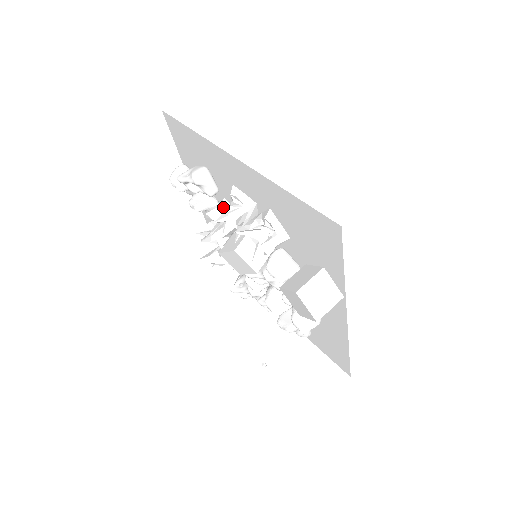
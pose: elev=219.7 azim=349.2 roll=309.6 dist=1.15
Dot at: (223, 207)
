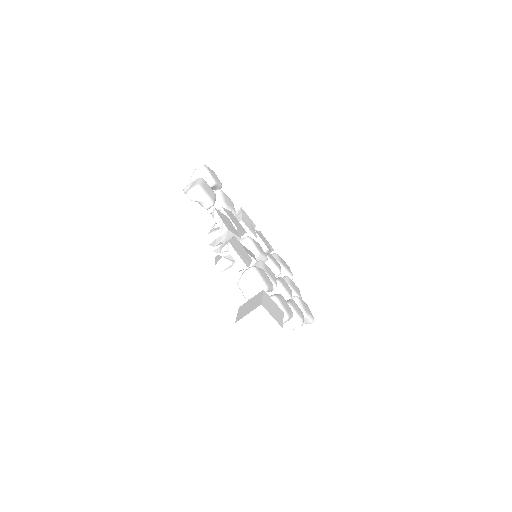
Dot at: occluded
